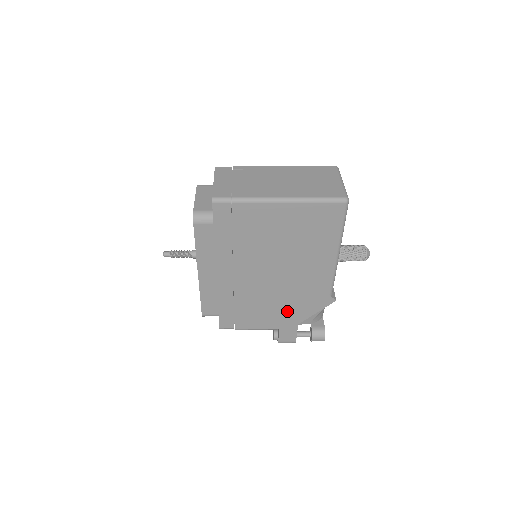
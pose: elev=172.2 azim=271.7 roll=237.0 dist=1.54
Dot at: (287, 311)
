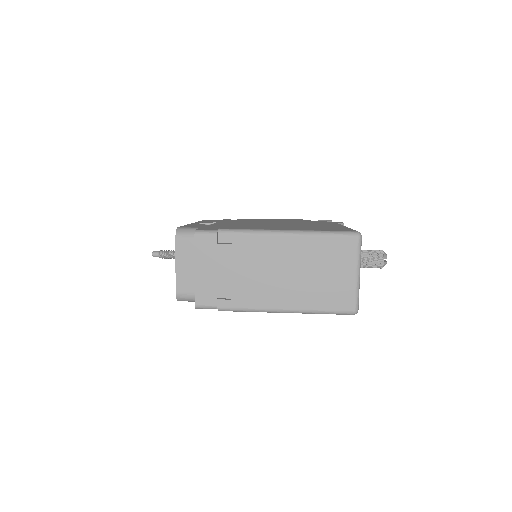
Dot at: occluded
